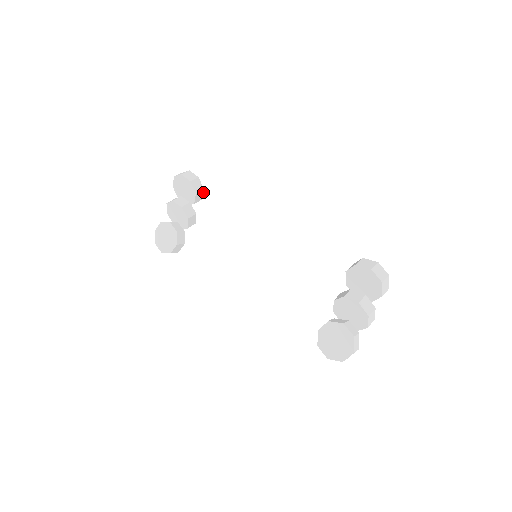
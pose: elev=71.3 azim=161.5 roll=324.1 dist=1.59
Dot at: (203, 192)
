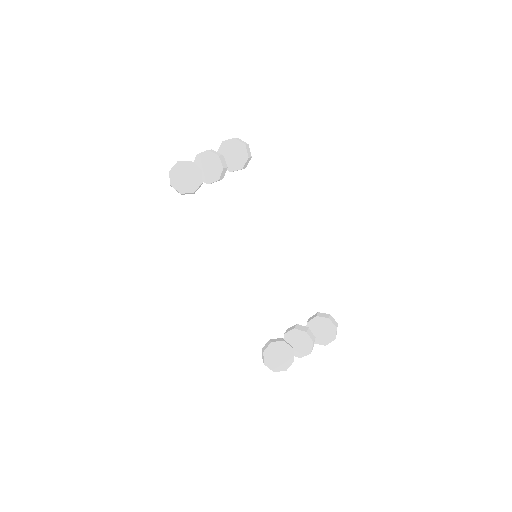
Dot at: occluded
